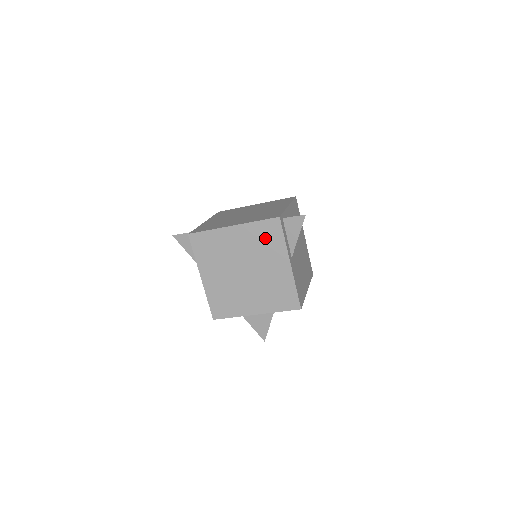
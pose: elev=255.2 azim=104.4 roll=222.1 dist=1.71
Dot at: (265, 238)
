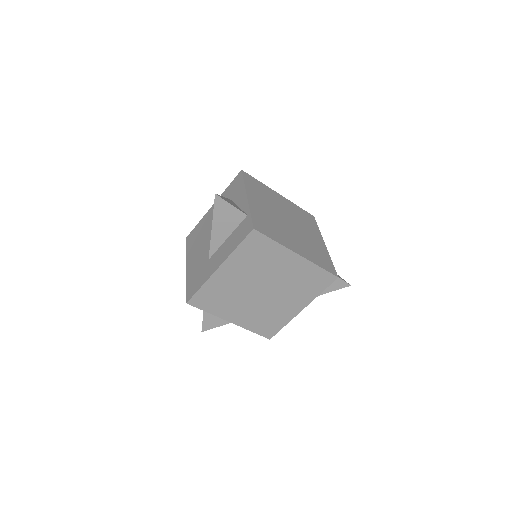
Dot at: (310, 282)
